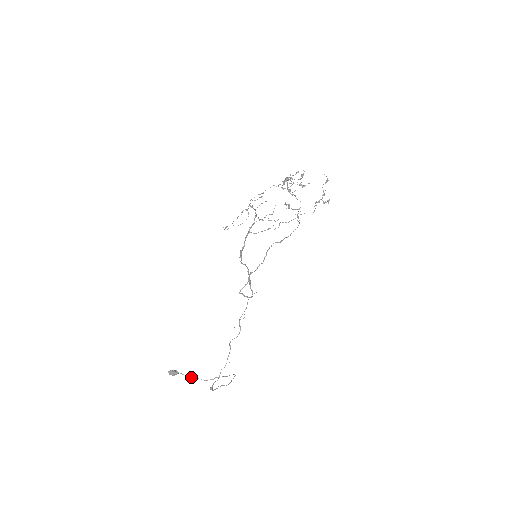
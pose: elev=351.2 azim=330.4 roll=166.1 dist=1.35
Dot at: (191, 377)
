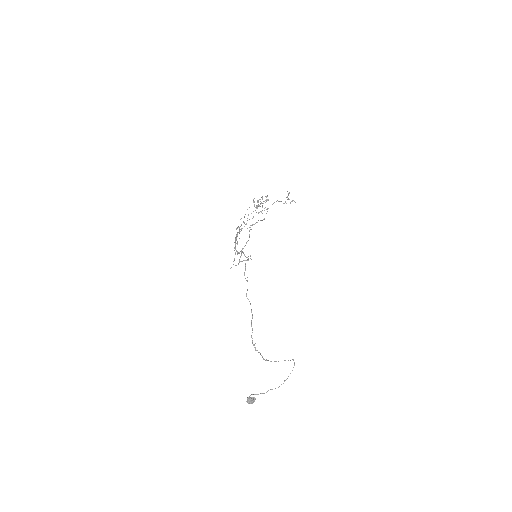
Dot at: occluded
